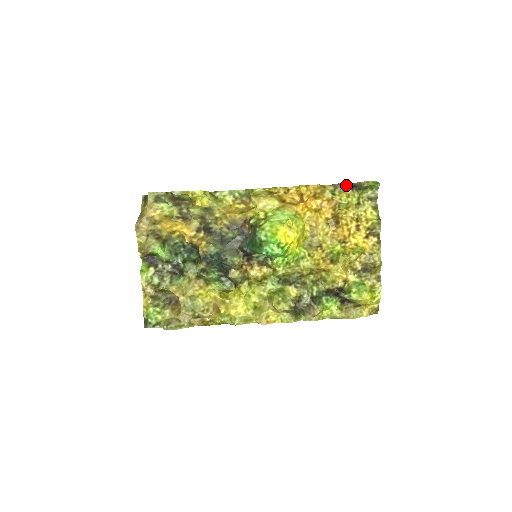
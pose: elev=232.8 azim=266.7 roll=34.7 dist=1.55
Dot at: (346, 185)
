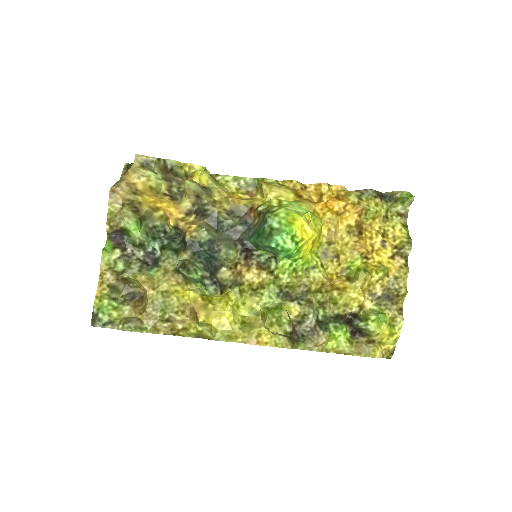
Dot at: (375, 192)
